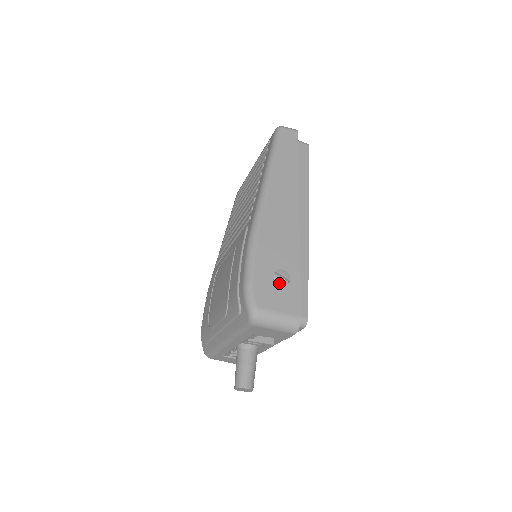
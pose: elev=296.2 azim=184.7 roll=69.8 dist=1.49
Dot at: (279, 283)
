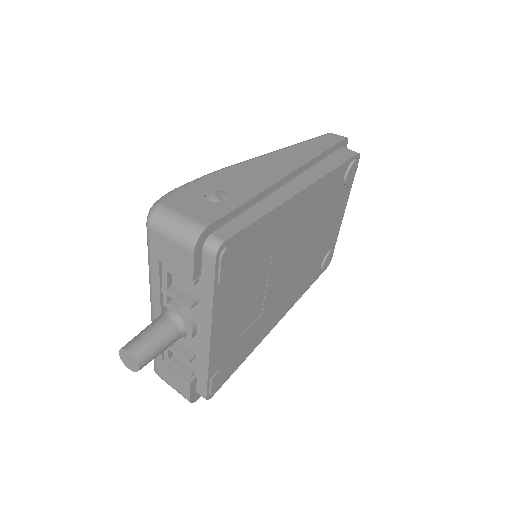
Dot at: (210, 198)
